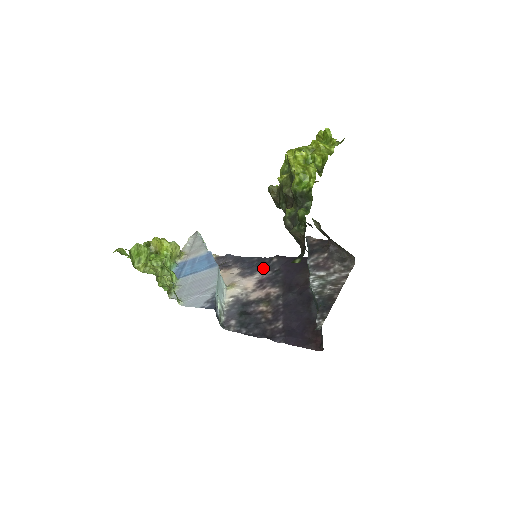
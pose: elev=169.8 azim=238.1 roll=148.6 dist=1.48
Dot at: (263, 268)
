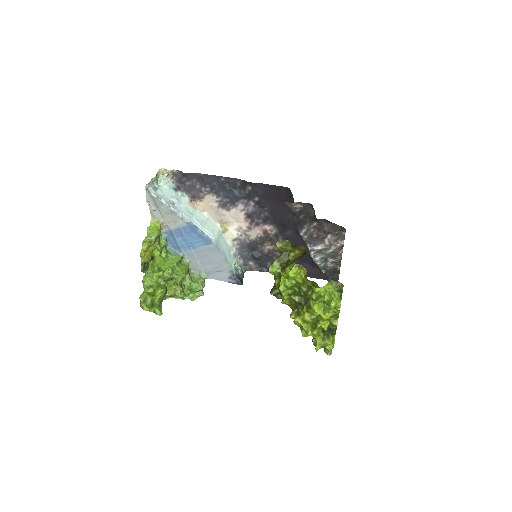
Dot at: (241, 198)
